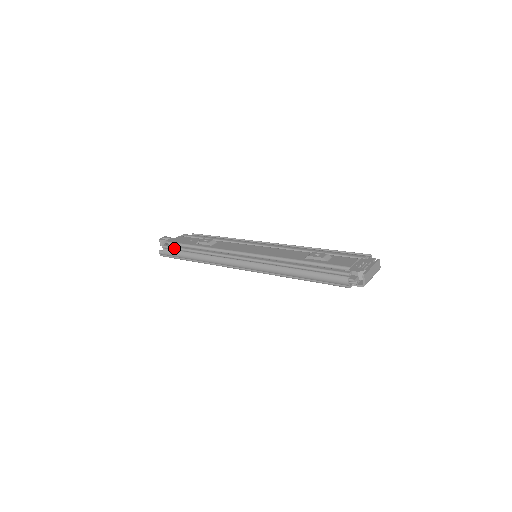
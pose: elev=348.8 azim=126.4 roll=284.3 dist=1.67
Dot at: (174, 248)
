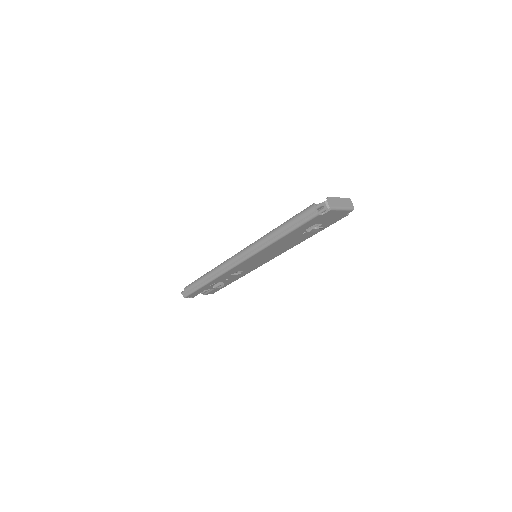
Dot at: occluded
